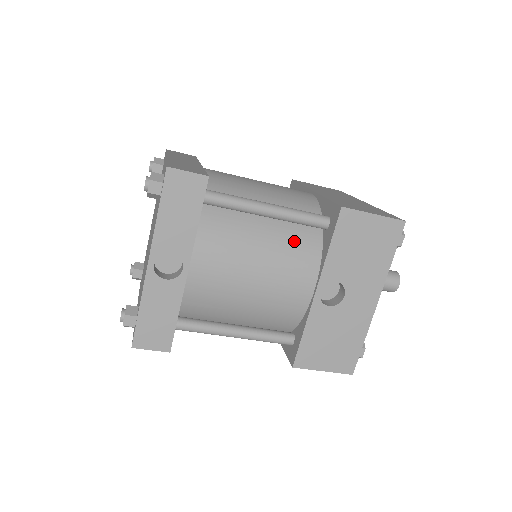
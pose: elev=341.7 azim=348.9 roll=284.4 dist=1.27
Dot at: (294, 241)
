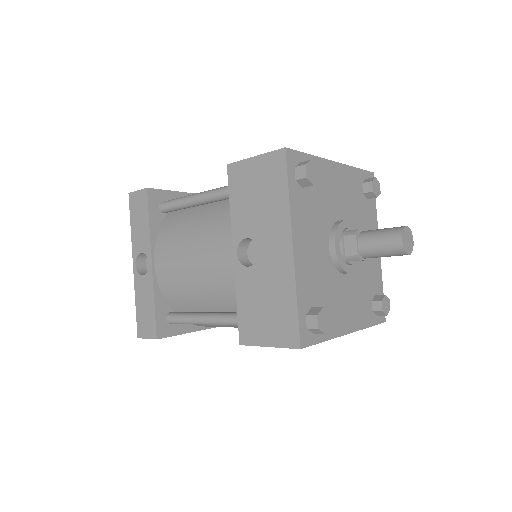
Dot at: (218, 216)
